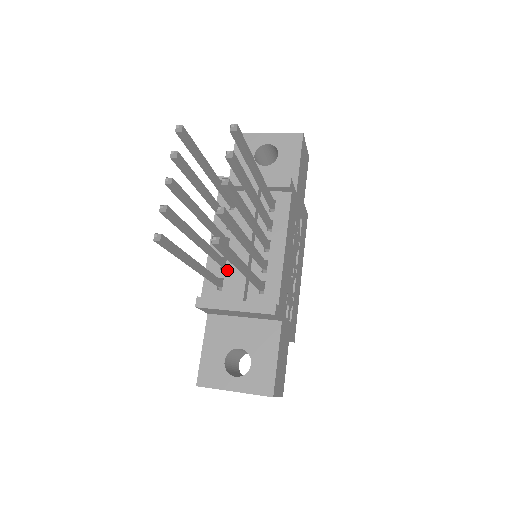
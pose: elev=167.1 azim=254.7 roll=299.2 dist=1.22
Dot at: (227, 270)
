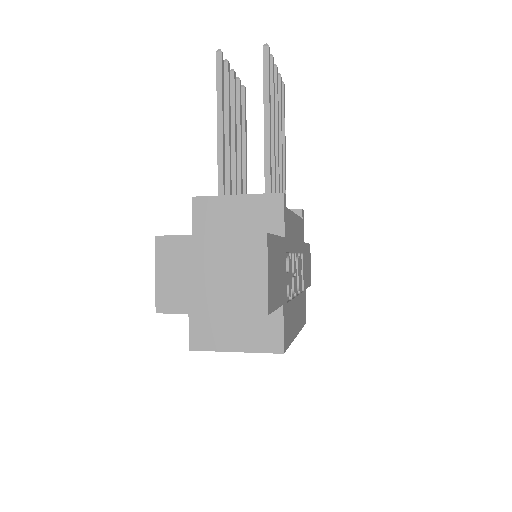
Dot at: occluded
